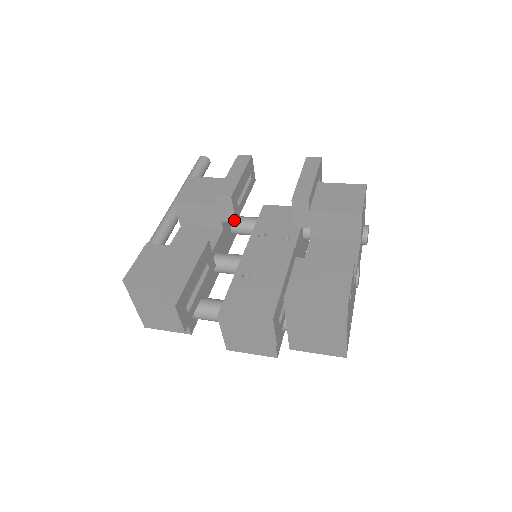
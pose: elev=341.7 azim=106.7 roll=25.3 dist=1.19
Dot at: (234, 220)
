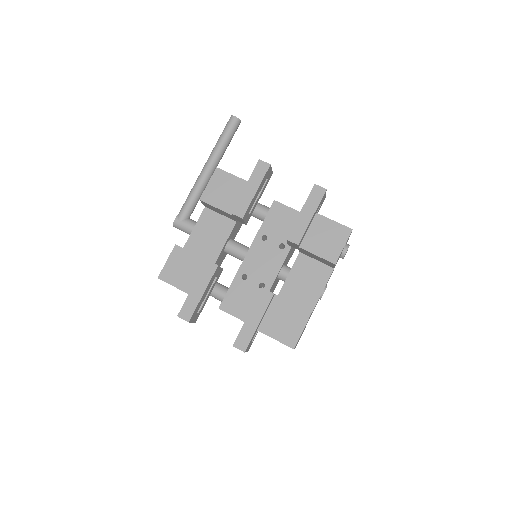
Dot at: (245, 224)
